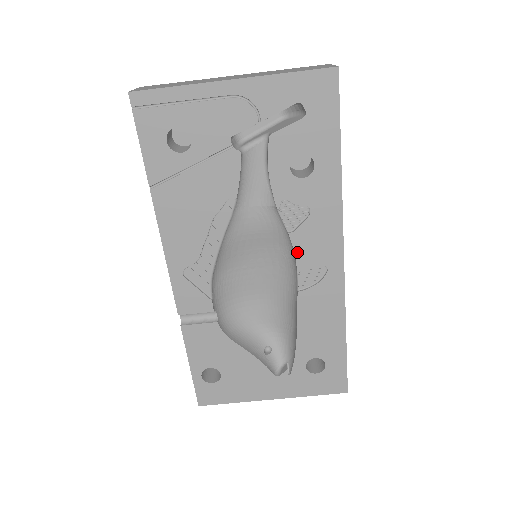
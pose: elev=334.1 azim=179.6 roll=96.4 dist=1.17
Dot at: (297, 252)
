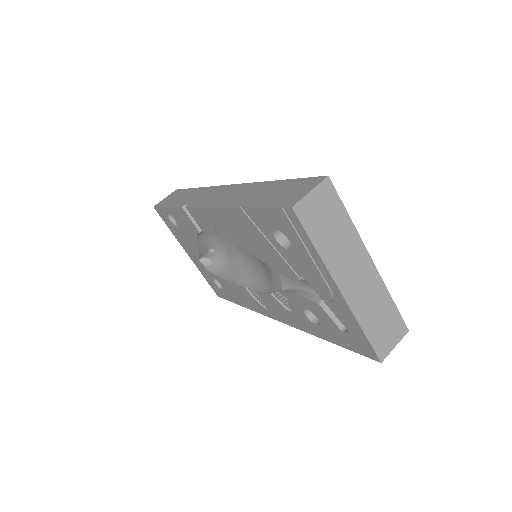
Dot at: (265, 295)
